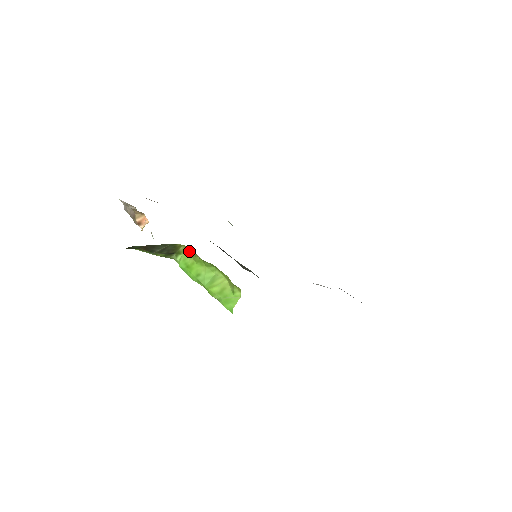
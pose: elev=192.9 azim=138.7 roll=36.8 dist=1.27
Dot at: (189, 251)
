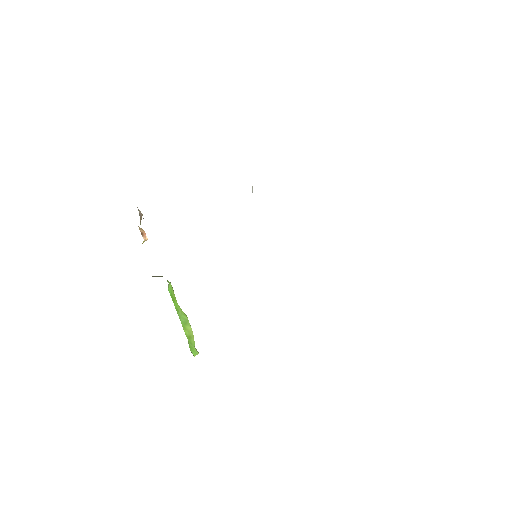
Dot at: (172, 288)
